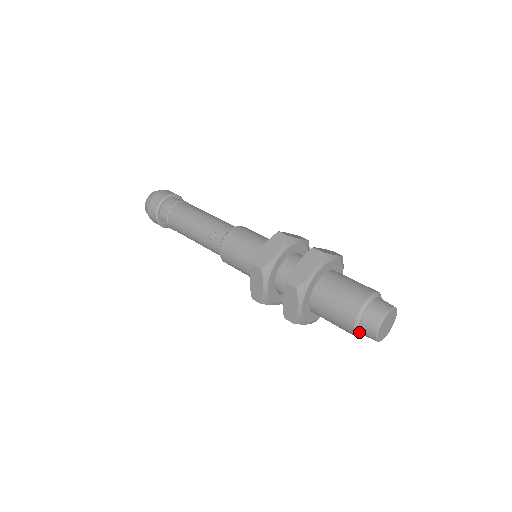
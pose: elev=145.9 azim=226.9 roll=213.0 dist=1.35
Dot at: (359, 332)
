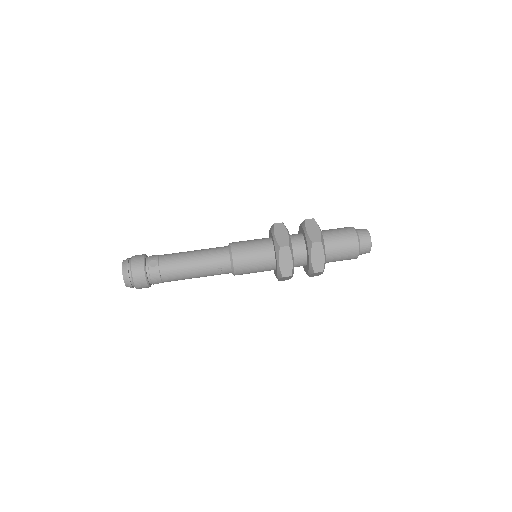
Dot at: occluded
